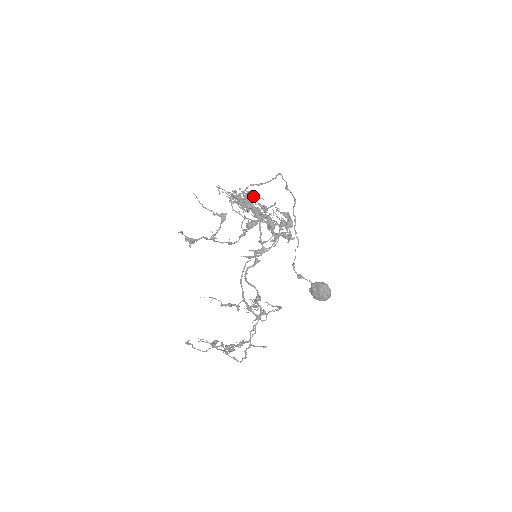
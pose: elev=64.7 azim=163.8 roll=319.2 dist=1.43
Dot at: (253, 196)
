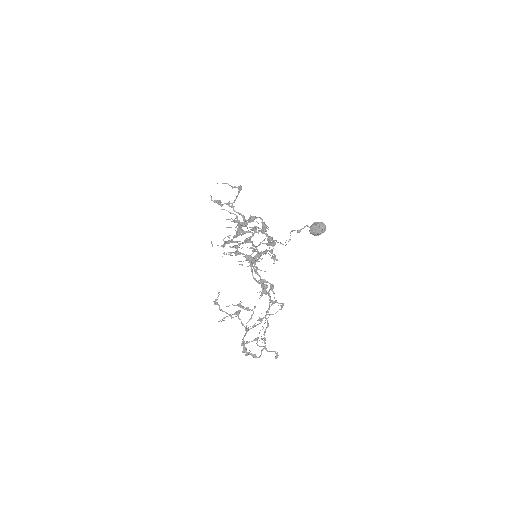
Dot at: (244, 225)
